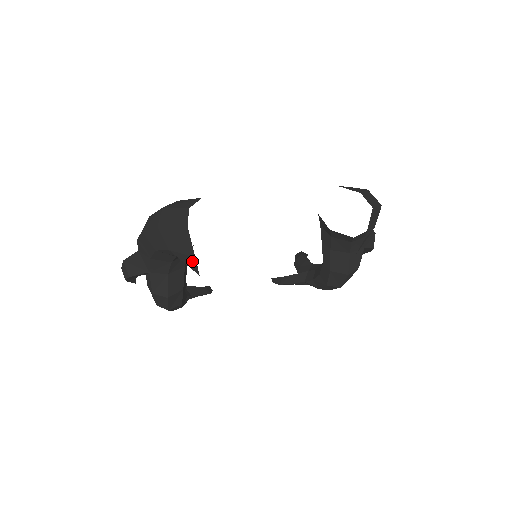
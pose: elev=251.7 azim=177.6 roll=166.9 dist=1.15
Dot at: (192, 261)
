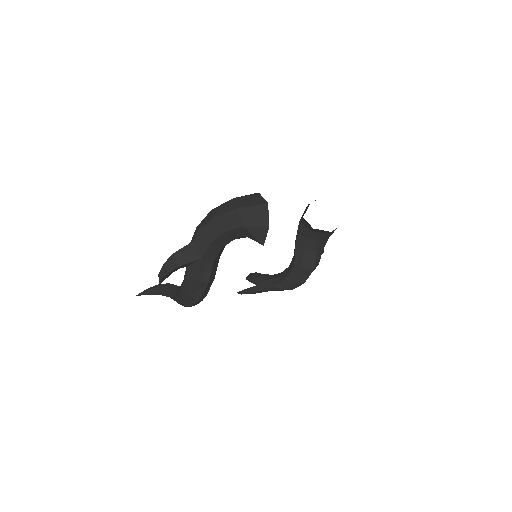
Dot at: (263, 232)
